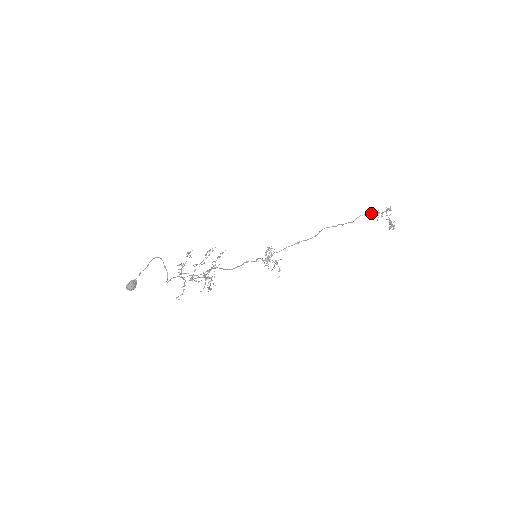
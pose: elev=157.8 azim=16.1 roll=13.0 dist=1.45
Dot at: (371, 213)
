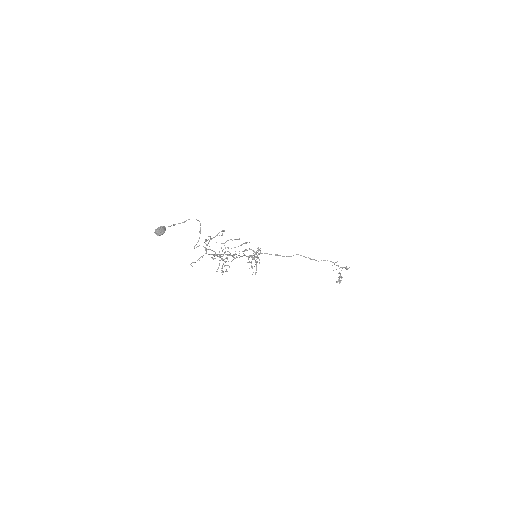
Dot at: (334, 263)
